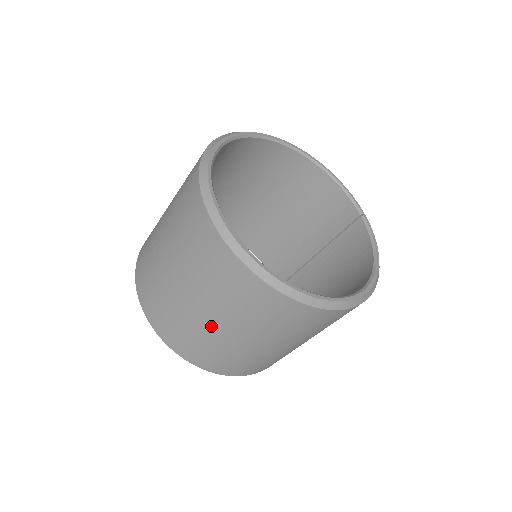
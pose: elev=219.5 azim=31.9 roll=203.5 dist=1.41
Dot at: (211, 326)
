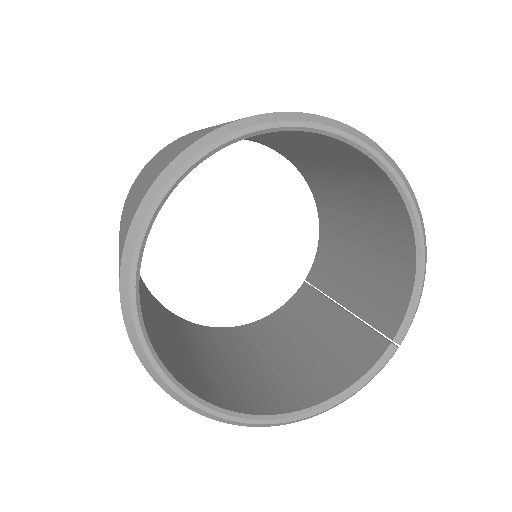
Dot at: occluded
